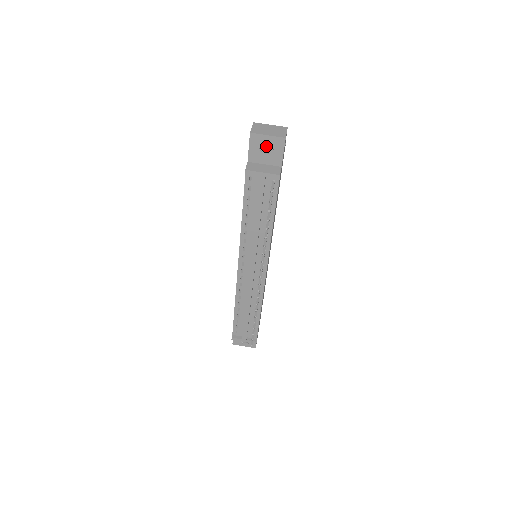
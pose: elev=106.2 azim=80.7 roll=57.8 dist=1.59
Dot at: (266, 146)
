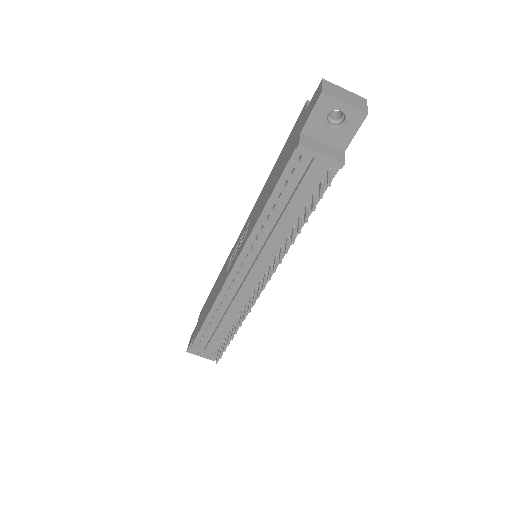
Dot at: (331, 117)
